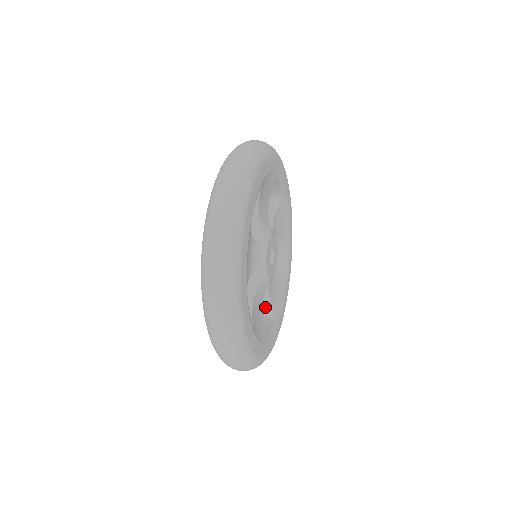
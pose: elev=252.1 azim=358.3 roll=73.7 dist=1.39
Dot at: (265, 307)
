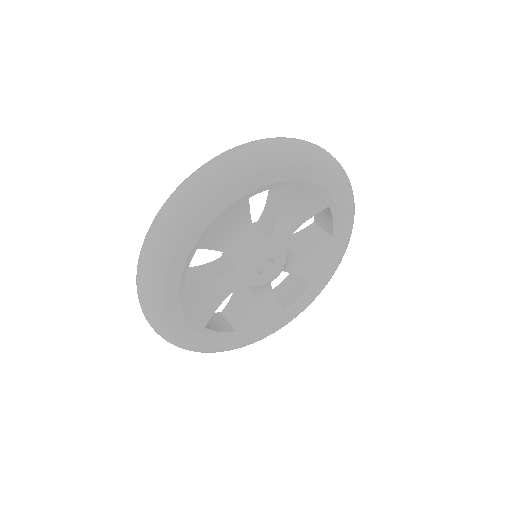
Dot at: (234, 313)
